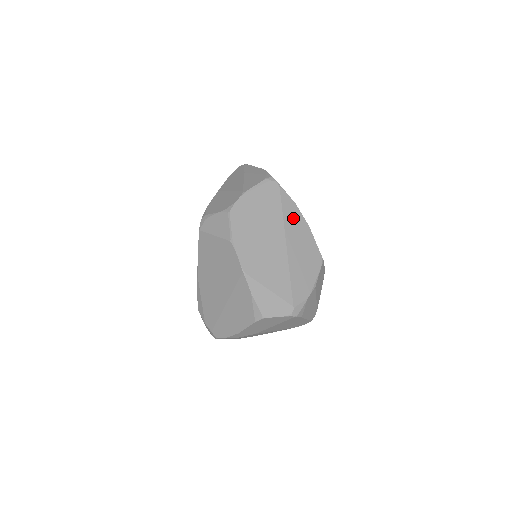
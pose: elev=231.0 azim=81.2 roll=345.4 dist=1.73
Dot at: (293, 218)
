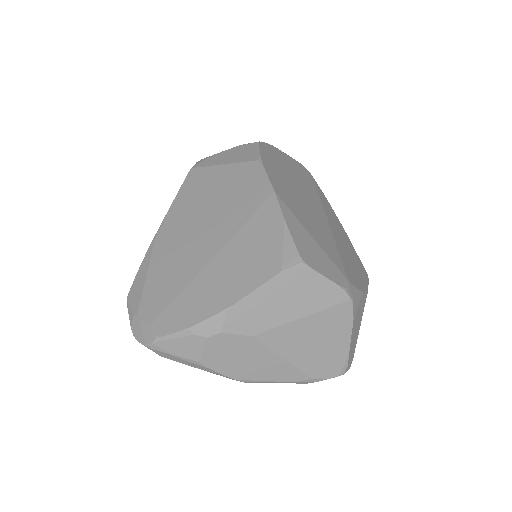
Dot at: (330, 210)
